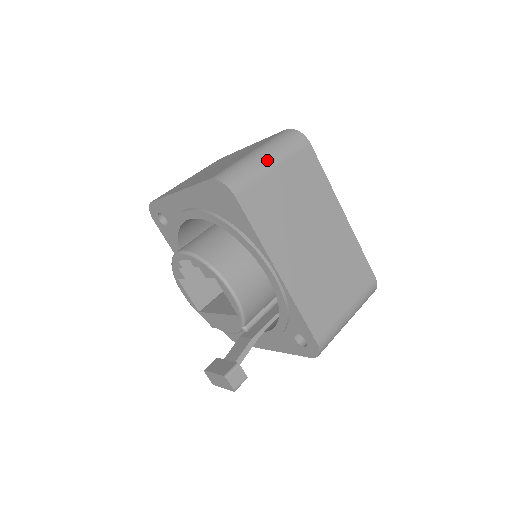
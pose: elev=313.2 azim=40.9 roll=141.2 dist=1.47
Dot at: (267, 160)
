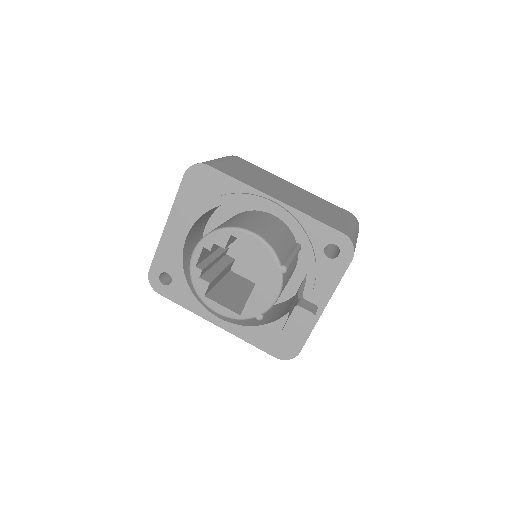
Dot at: (216, 159)
